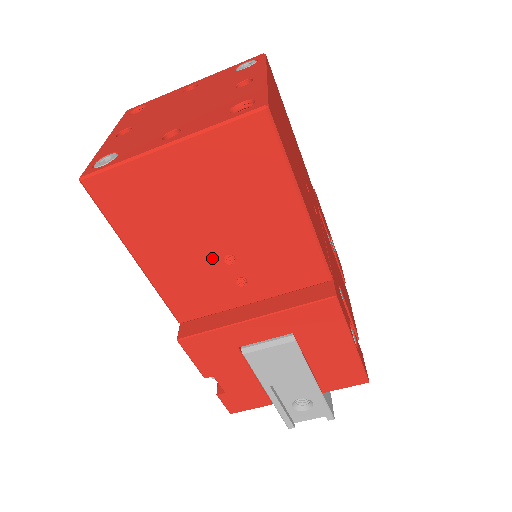
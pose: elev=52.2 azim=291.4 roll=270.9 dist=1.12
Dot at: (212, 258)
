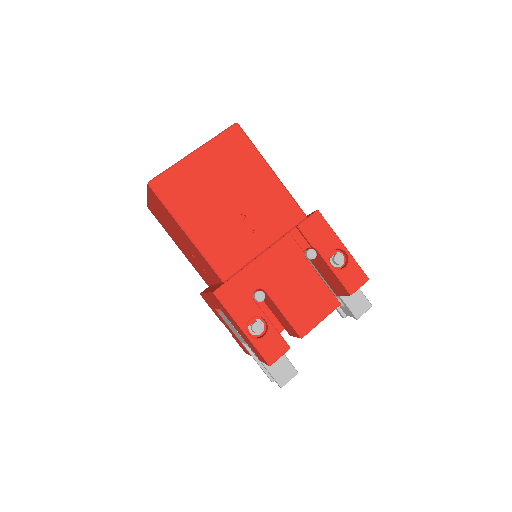
Dot at: (189, 253)
